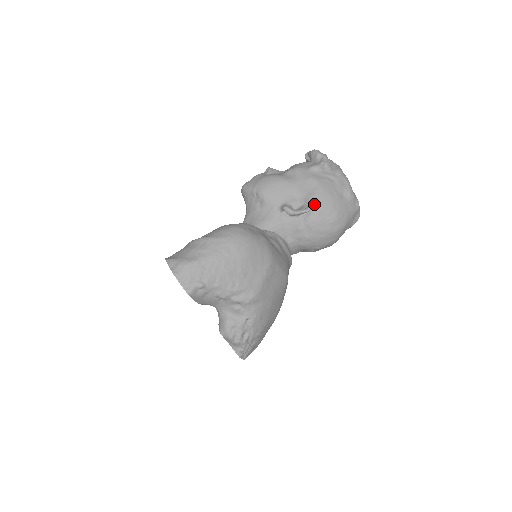
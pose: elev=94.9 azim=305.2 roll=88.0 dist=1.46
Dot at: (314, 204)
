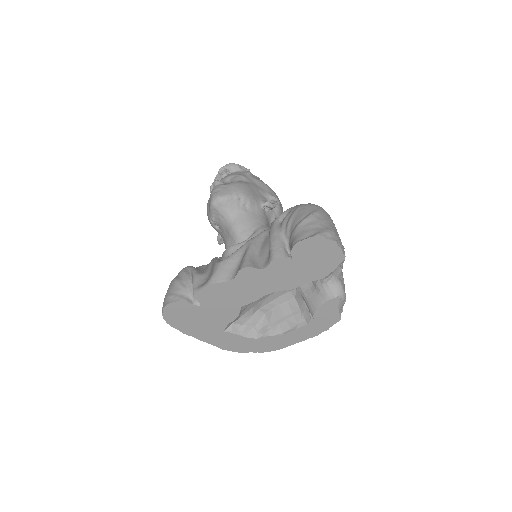
Dot at: (275, 198)
